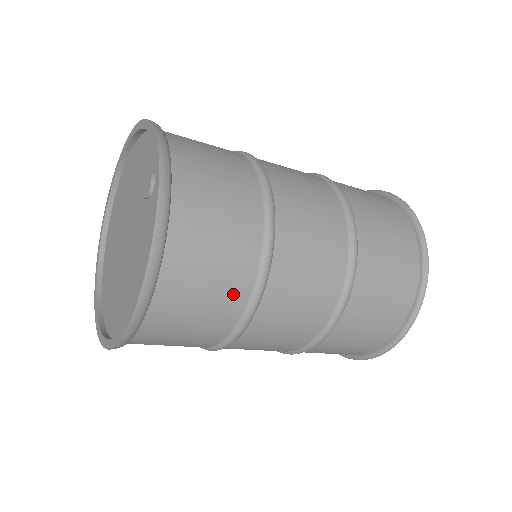
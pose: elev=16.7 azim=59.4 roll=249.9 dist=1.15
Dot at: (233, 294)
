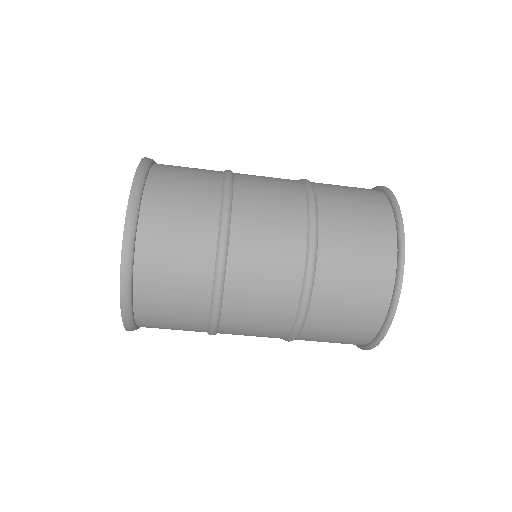
Dot at: (204, 222)
